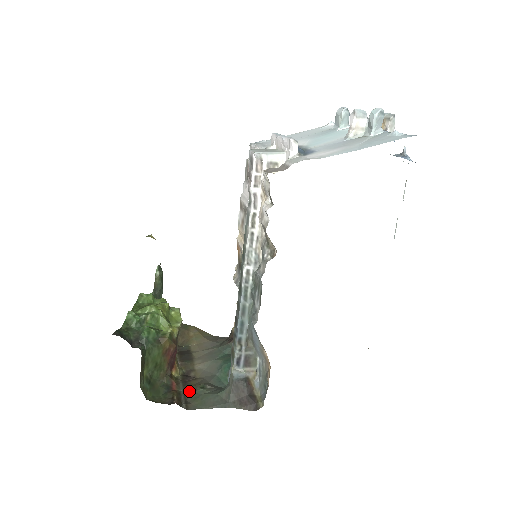
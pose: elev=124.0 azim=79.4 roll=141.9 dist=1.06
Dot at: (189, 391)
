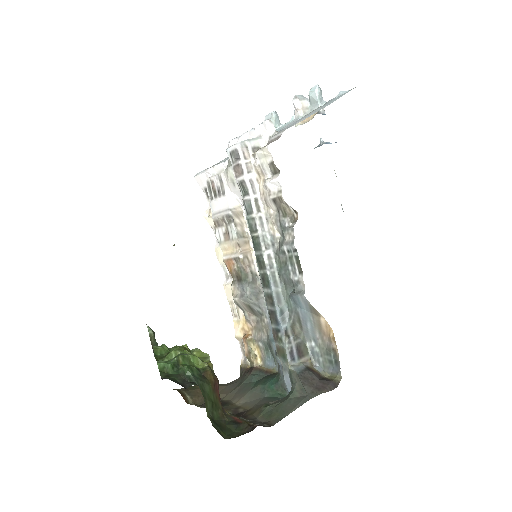
Dot at: (256, 417)
